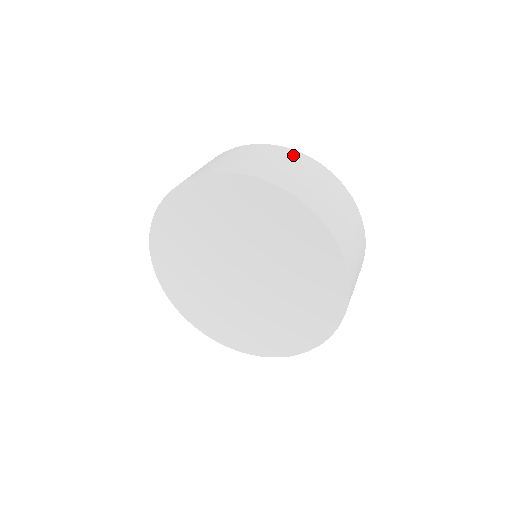
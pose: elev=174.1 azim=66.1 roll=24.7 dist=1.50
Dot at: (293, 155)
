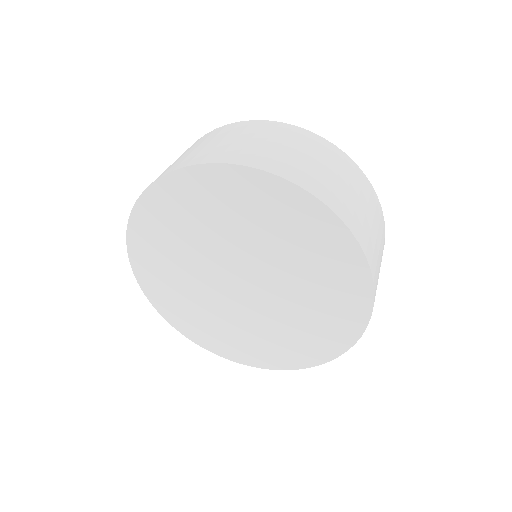
Dot at: (288, 131)
